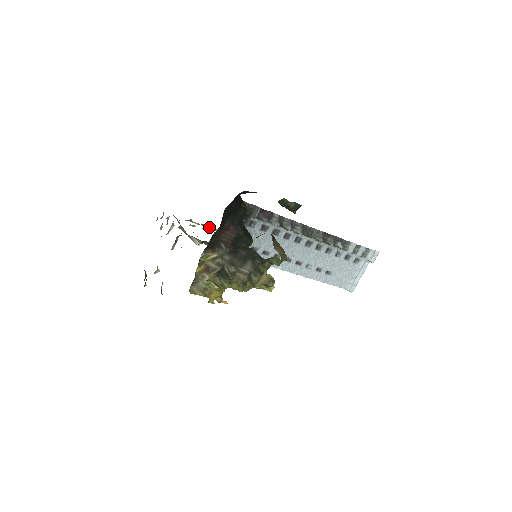
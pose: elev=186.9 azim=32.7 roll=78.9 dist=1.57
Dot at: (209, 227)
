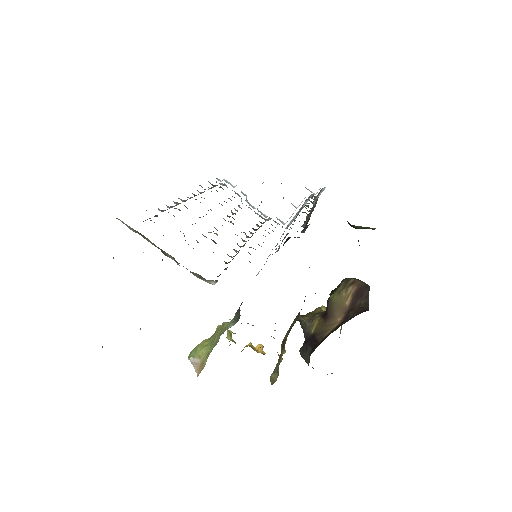
Dot at: occluded
